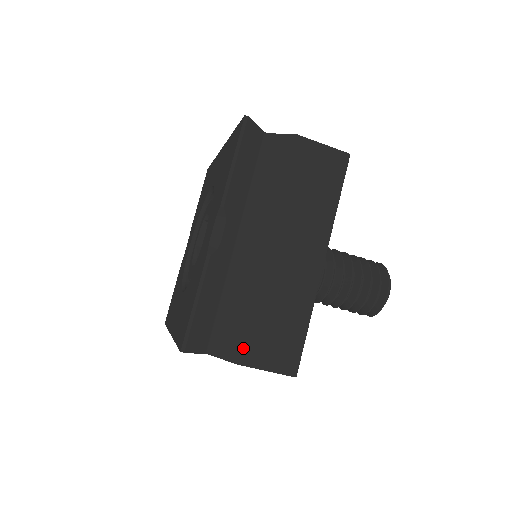
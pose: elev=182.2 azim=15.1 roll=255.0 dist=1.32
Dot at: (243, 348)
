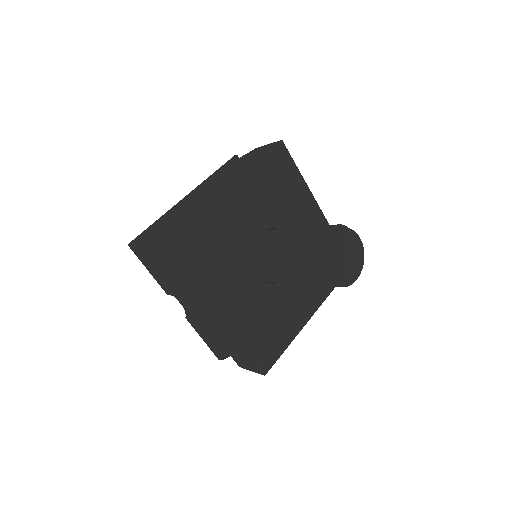
Dot at: (234, 360)
